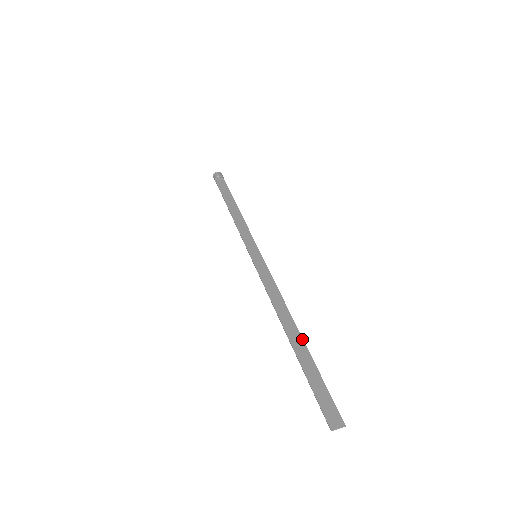
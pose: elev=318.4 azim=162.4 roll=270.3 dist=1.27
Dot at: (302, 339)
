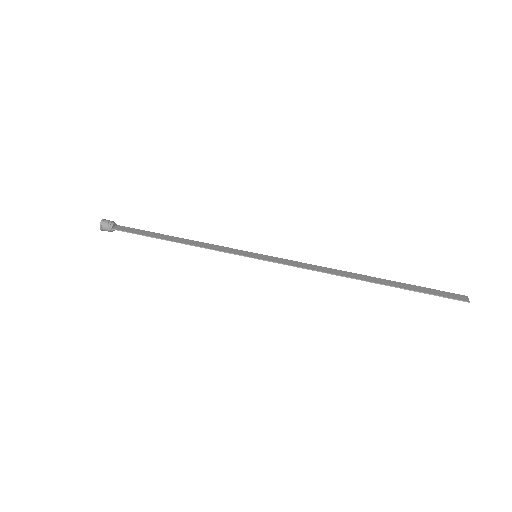
Dot at: (375, 277)
